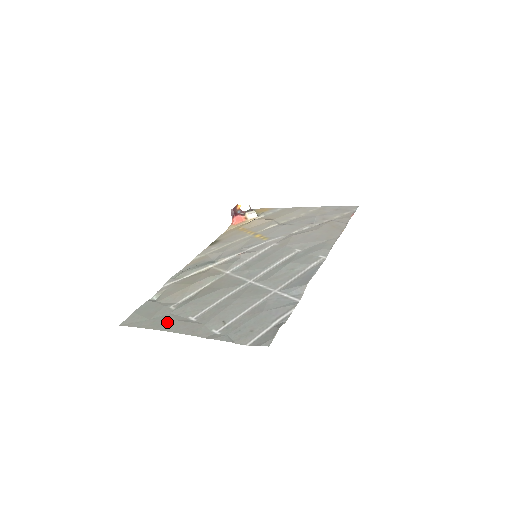
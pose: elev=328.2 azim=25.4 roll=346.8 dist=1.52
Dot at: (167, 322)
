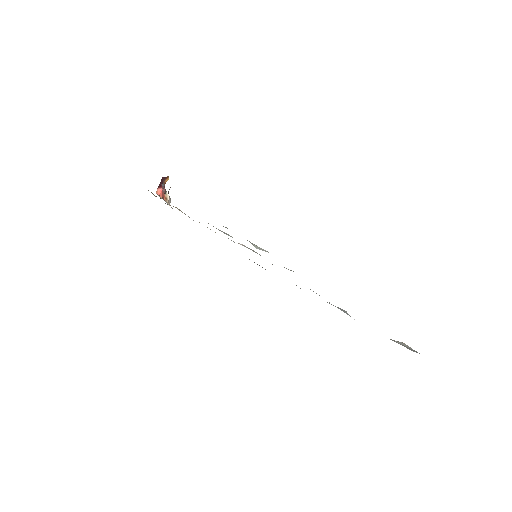
Dot at: occluded
